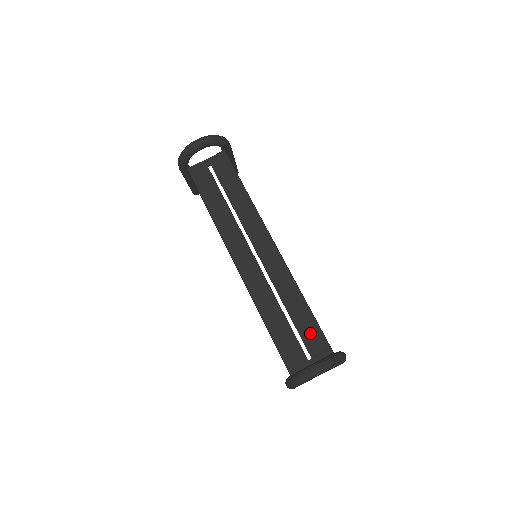
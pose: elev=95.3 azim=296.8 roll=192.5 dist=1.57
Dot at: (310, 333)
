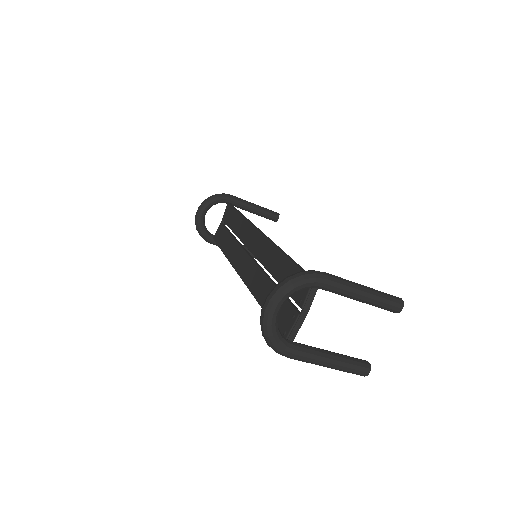
Dot at: occluded
